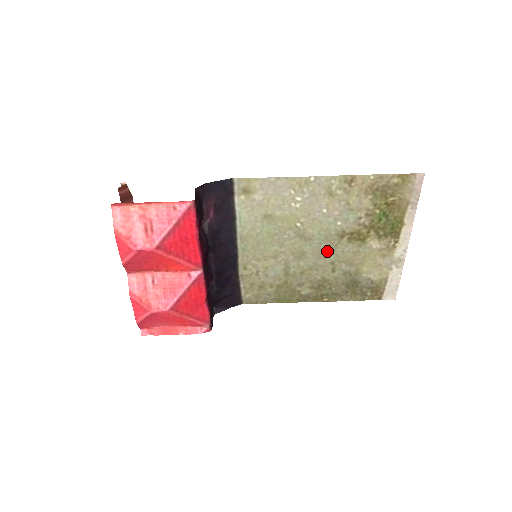
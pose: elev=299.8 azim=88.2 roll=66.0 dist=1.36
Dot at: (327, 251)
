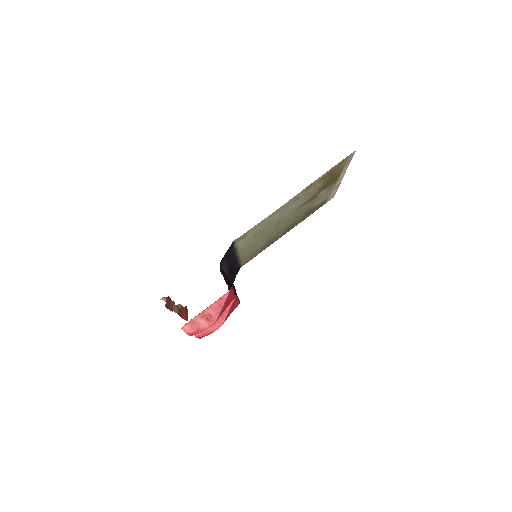
Dot at: (294, 216)
